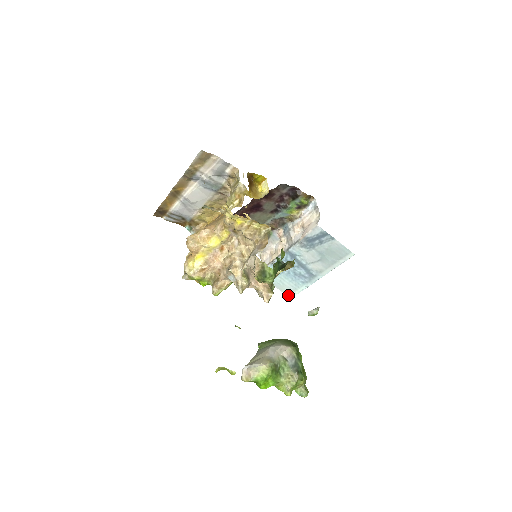
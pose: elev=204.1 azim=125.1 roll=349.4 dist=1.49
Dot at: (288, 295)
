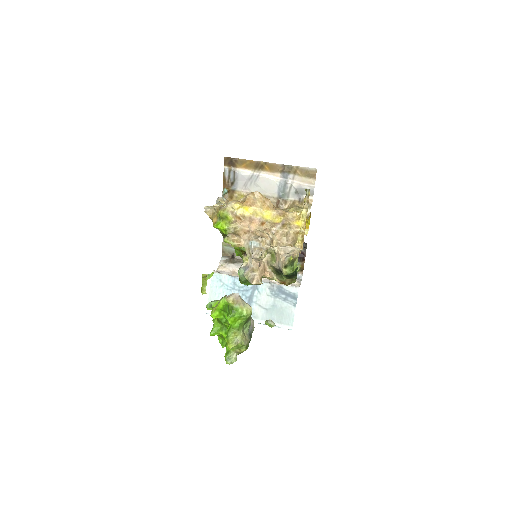
Dot at: occluded
